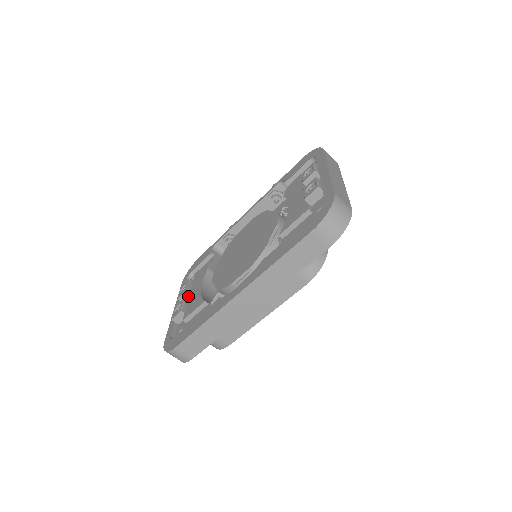
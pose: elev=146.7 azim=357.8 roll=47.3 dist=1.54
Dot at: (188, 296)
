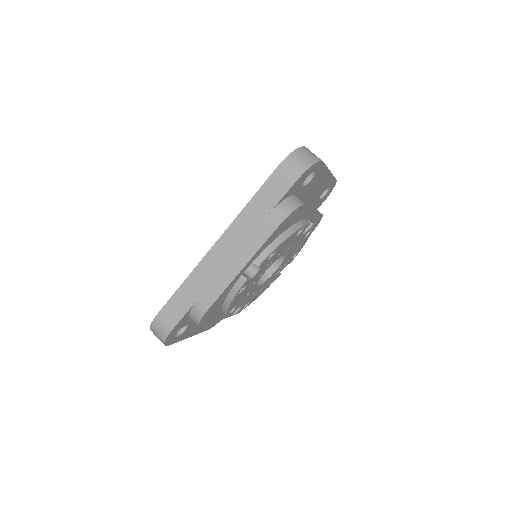
Dot at: occluded
